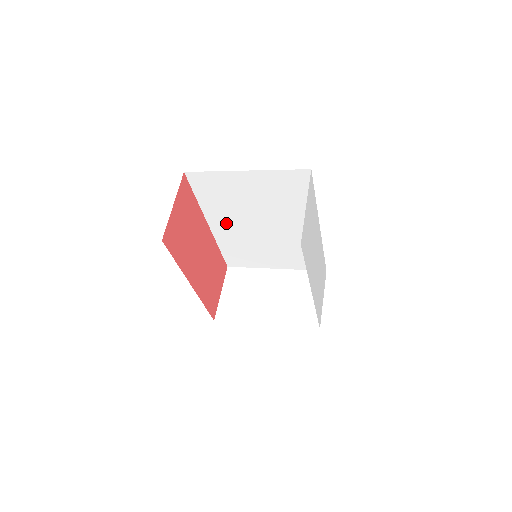
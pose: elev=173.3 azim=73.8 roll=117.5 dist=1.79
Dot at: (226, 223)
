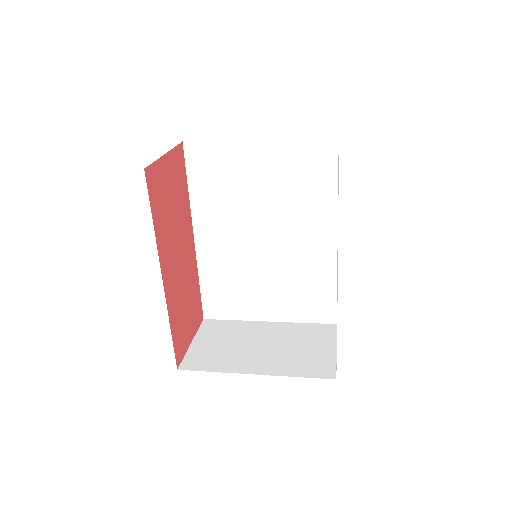
Dot at: (217, 232)
